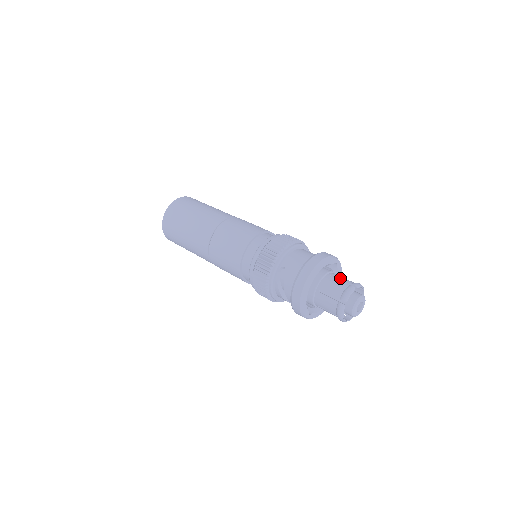
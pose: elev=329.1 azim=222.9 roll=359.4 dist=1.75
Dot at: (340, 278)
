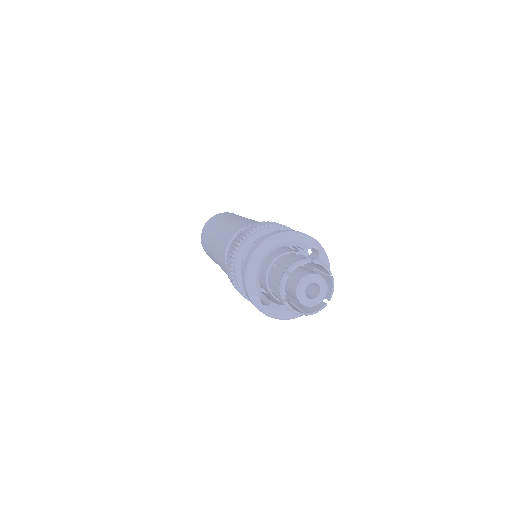
Dot at: (306, 257)
